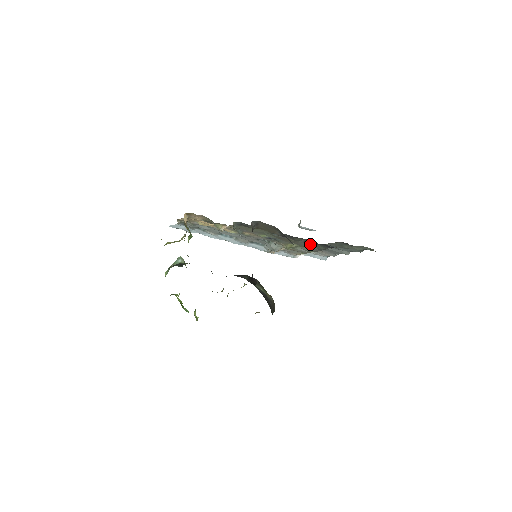
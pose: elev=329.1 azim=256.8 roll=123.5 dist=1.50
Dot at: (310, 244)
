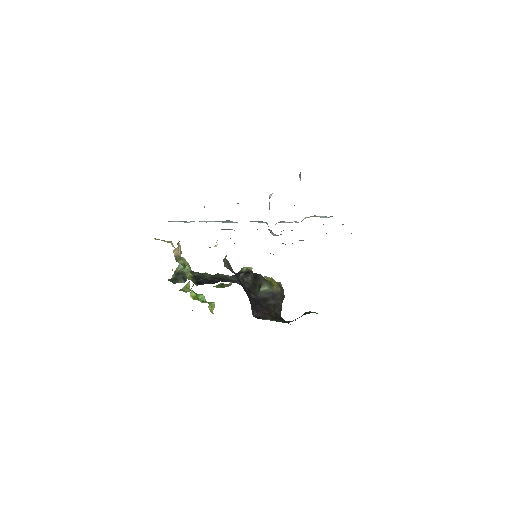
Dot at: occluded
